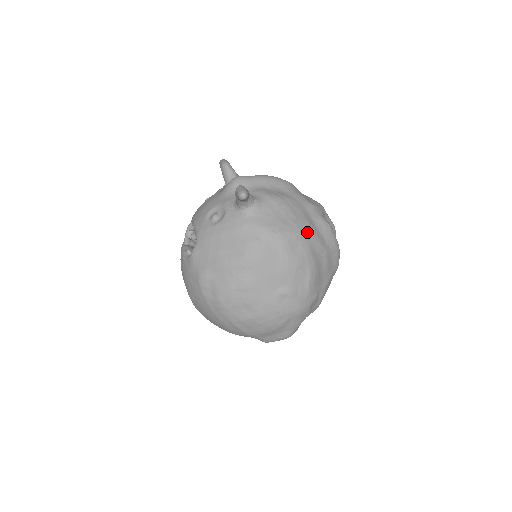
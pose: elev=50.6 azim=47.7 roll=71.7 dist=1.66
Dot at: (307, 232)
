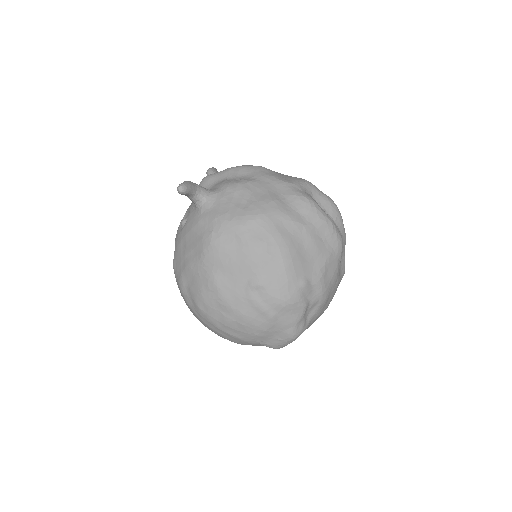
Dot at: (270, 211)
